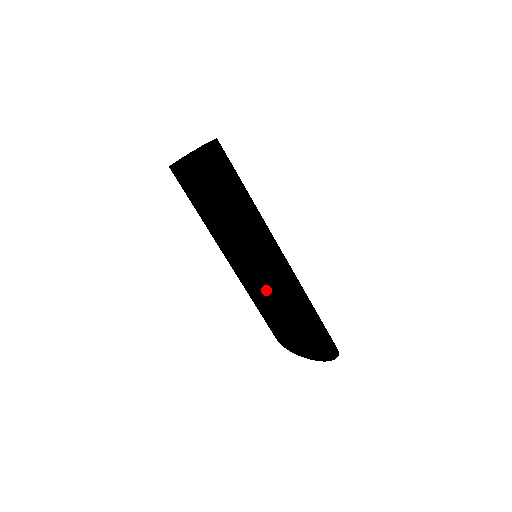
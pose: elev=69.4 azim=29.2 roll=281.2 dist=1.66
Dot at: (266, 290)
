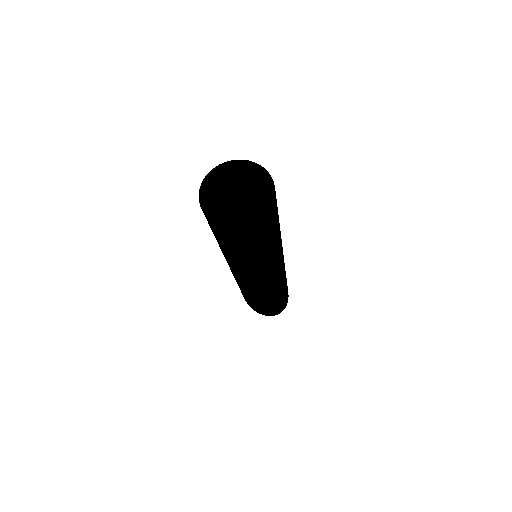
Dot at: (244, 287)
